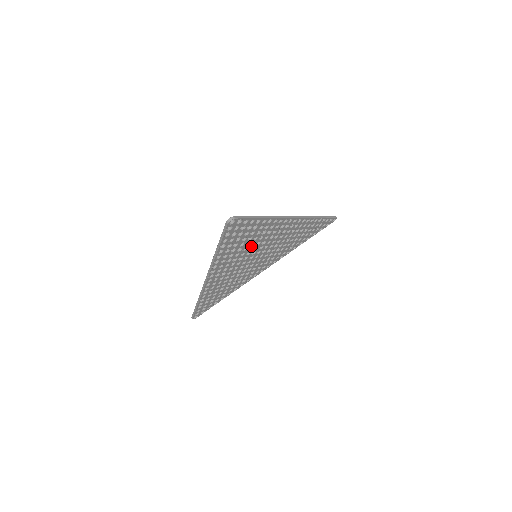
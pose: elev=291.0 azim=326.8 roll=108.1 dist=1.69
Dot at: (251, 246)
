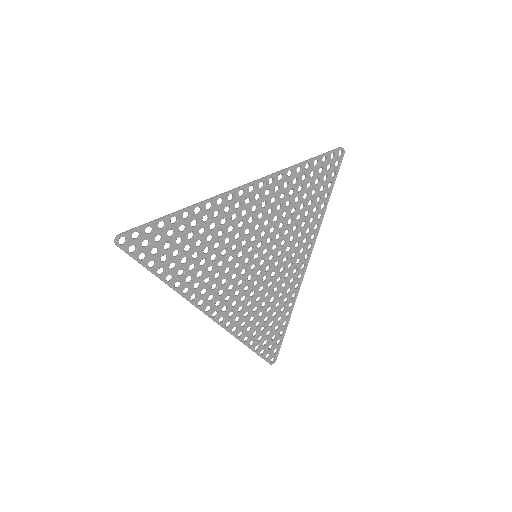
Dot at: (220, 250)
